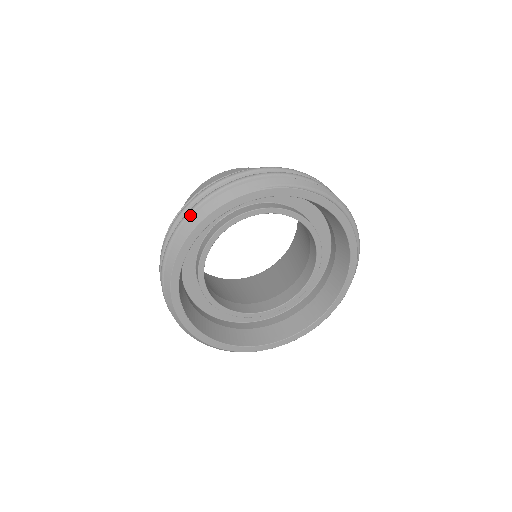
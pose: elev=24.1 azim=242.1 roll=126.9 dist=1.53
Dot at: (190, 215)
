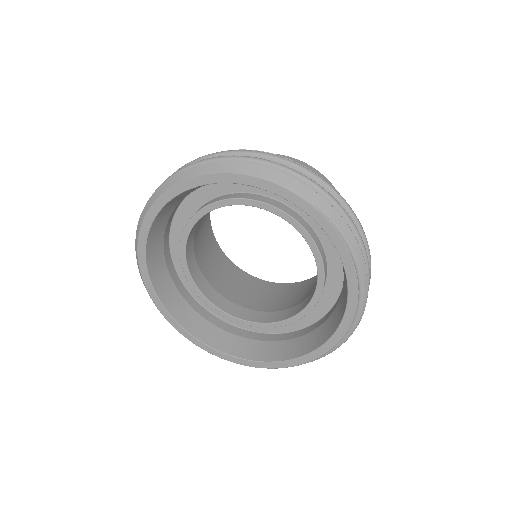
Dot at: (228, 159)
